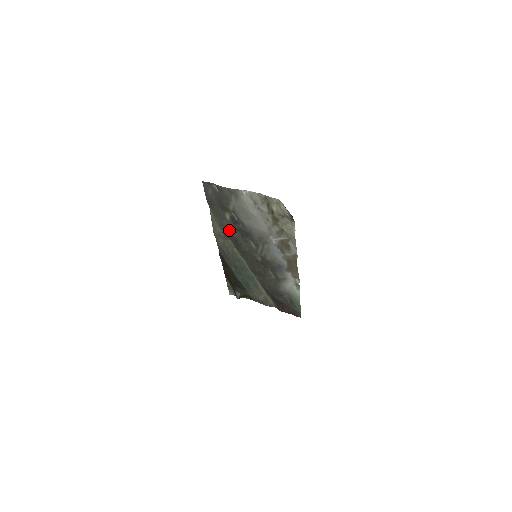
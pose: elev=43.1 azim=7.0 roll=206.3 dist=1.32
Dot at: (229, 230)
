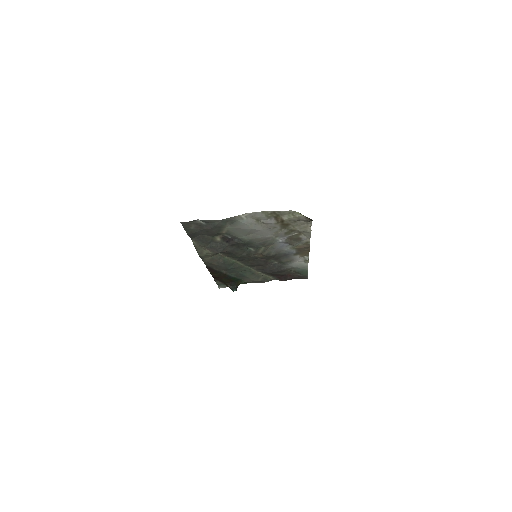
Dot at: (222, 249)
